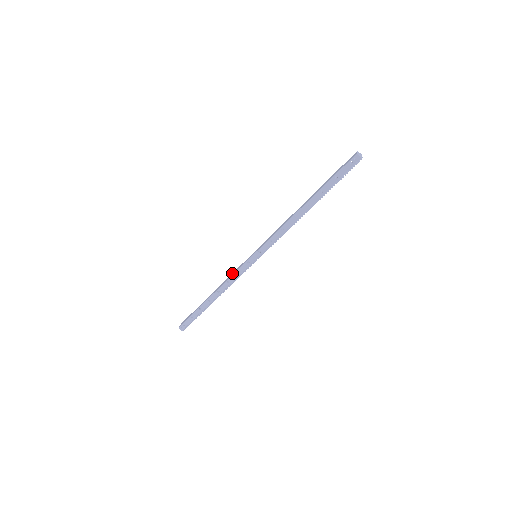
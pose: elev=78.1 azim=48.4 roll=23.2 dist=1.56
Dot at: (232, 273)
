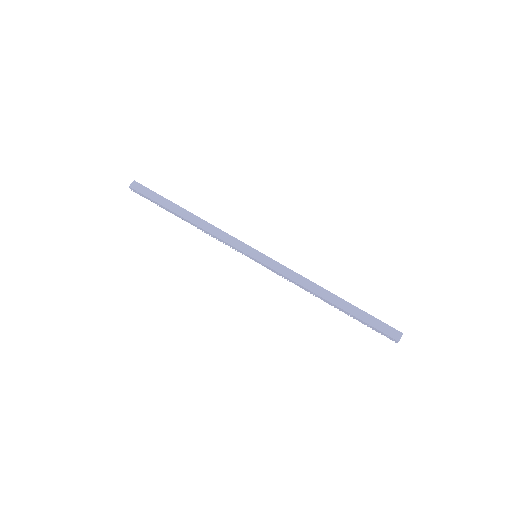
Dot at: (223, 232)
